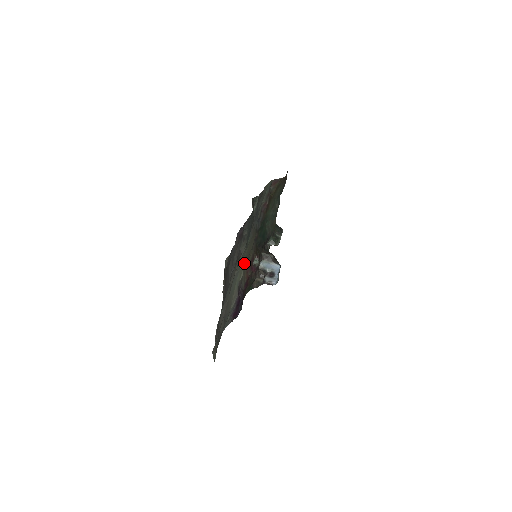
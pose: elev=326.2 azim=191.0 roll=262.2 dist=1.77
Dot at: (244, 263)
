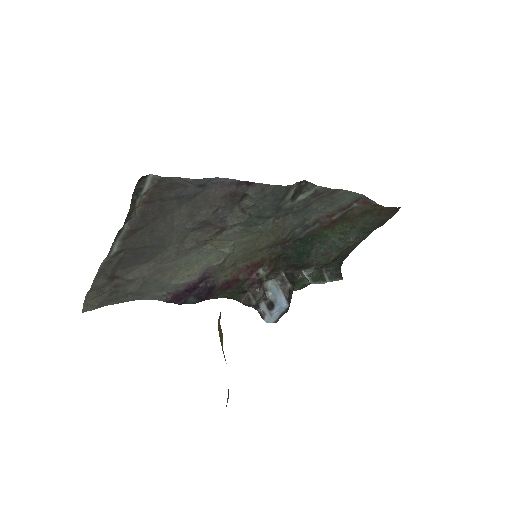
Dot at: (237, 252)
